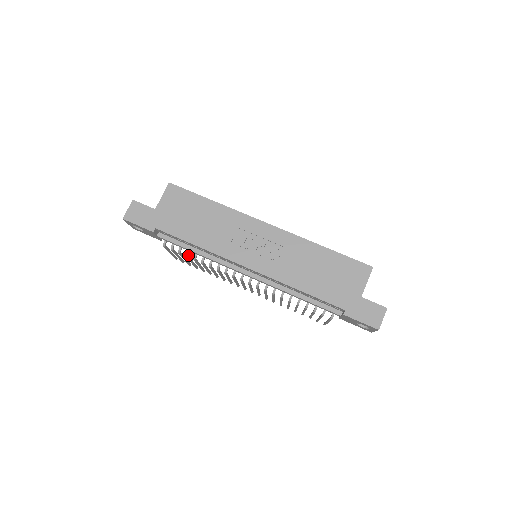
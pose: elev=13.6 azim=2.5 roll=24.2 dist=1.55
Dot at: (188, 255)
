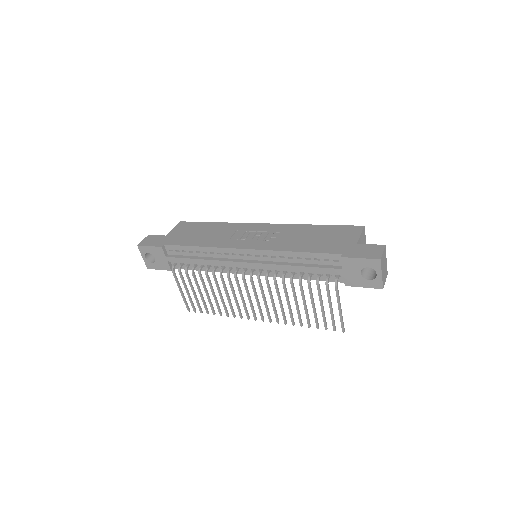
Dot at: (194, 272)
